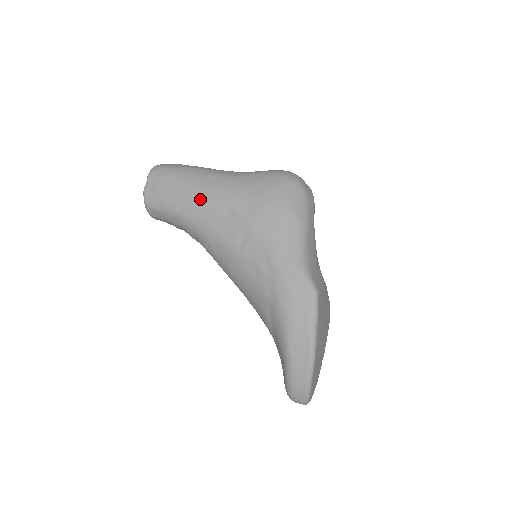
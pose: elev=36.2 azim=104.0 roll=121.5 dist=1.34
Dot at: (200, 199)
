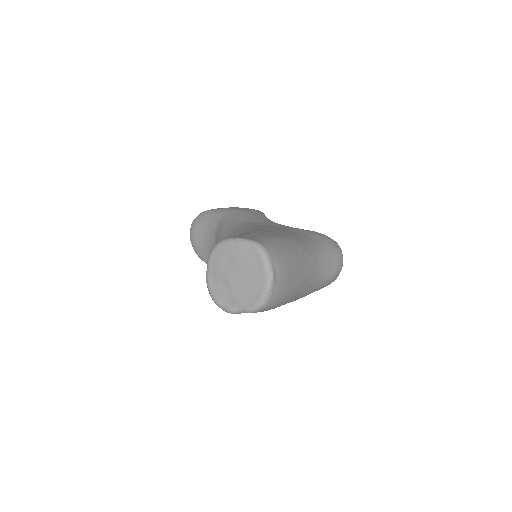
Dot at: occluded
